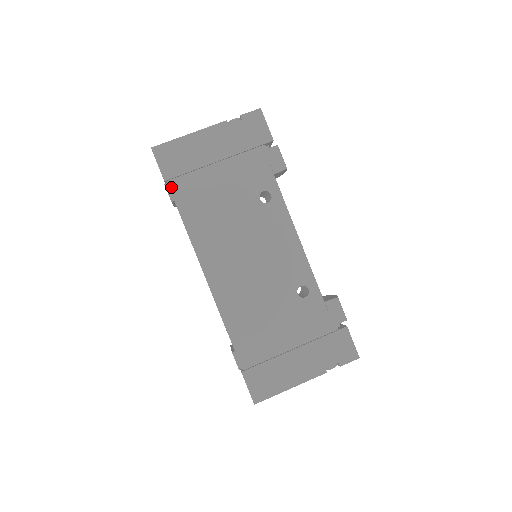
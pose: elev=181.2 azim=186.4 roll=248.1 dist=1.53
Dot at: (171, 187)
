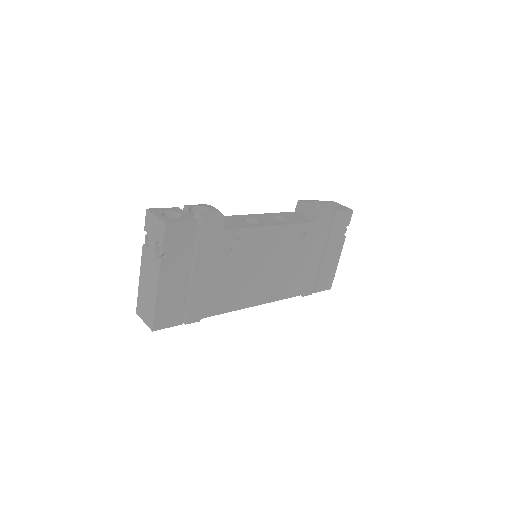
Dot at: (190, 320)
